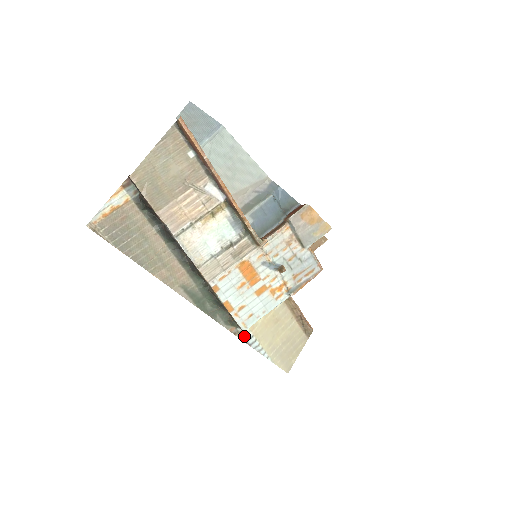
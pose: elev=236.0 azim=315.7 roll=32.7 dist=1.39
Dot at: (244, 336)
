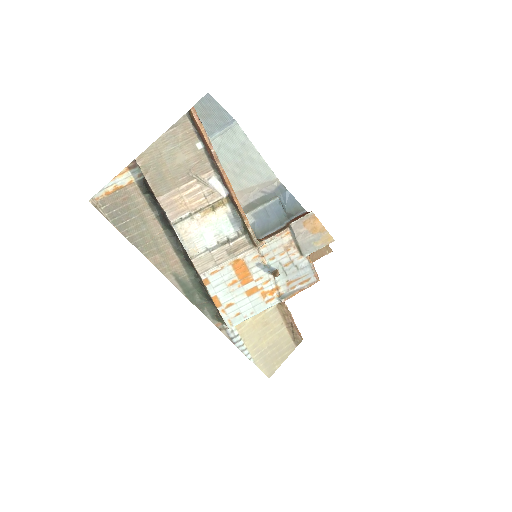
Dot at: (229, 333)
